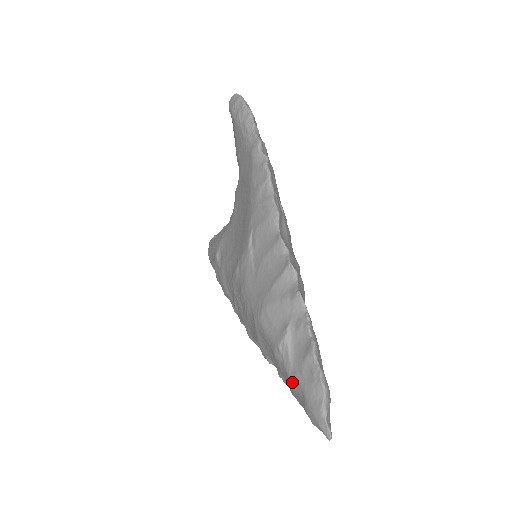
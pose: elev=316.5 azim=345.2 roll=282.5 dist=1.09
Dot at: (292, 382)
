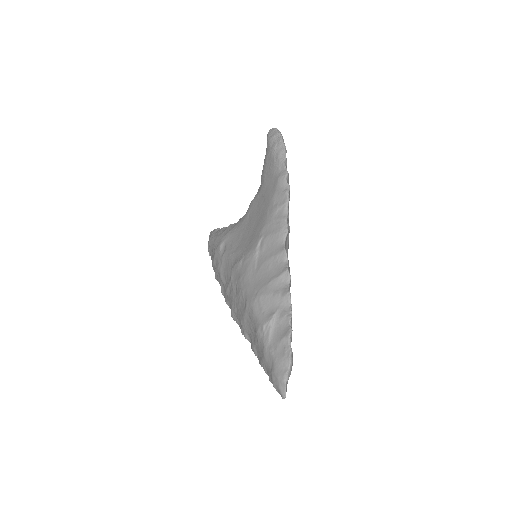
Dot at: (266, 354)
